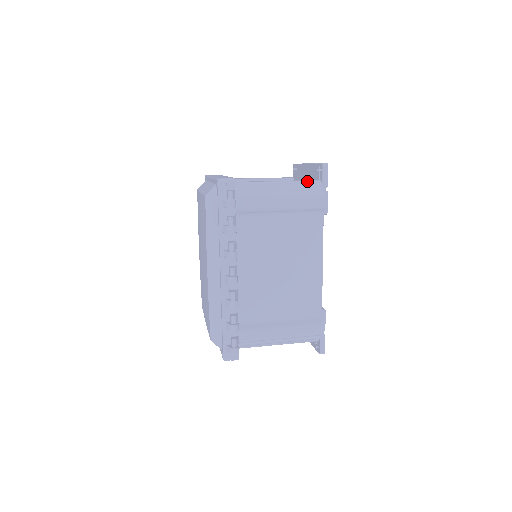
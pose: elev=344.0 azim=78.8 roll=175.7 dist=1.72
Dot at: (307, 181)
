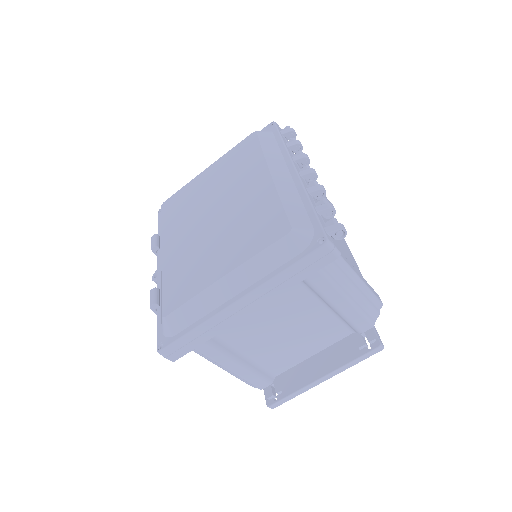
Dot at: occluded
